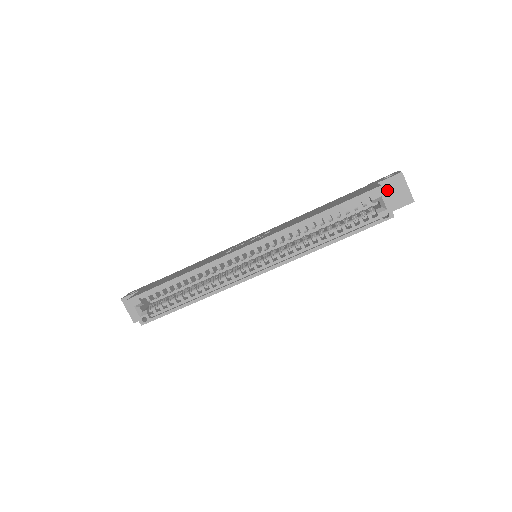
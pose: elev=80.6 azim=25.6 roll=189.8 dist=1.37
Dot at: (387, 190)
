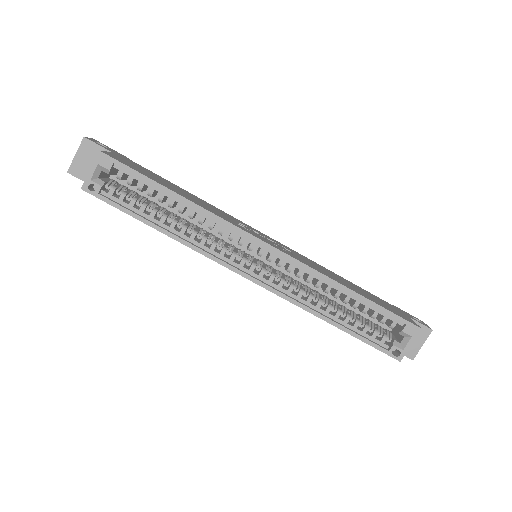
Dot at: occluded
